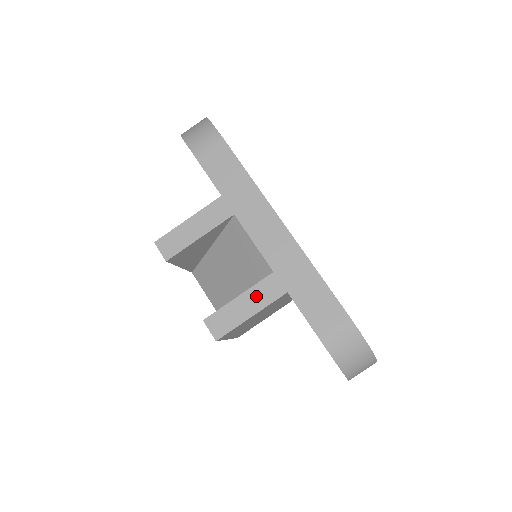
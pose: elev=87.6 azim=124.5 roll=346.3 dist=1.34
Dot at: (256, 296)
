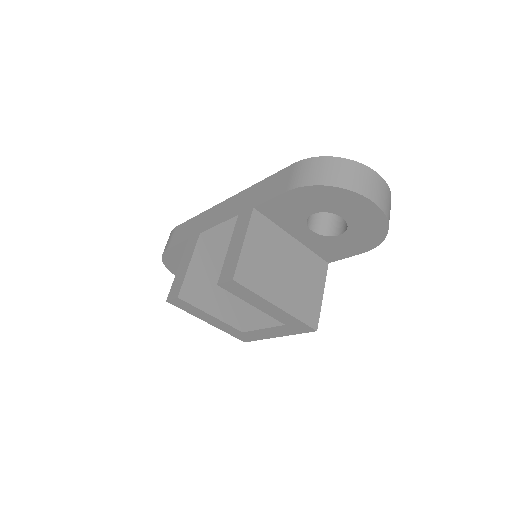
Dot at: (238, 233)
